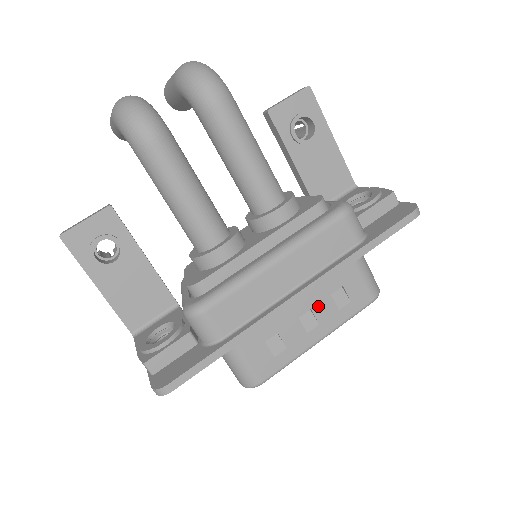
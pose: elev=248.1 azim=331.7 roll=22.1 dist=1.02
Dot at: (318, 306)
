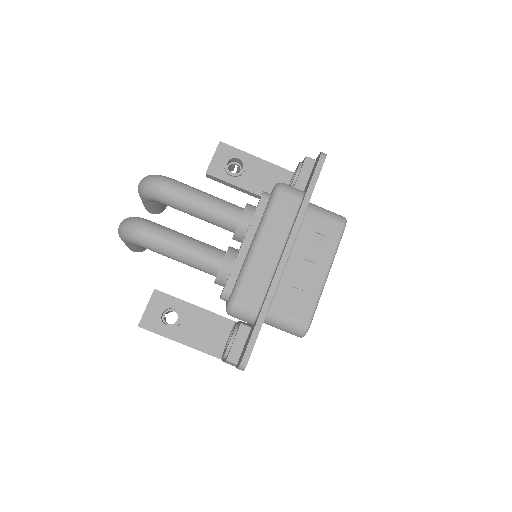
Dot at: (308, 254)
